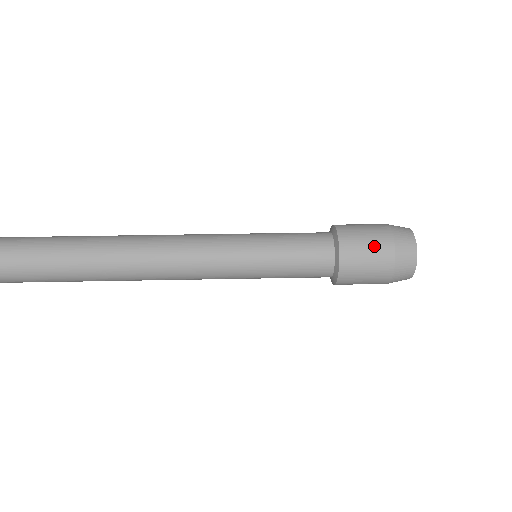
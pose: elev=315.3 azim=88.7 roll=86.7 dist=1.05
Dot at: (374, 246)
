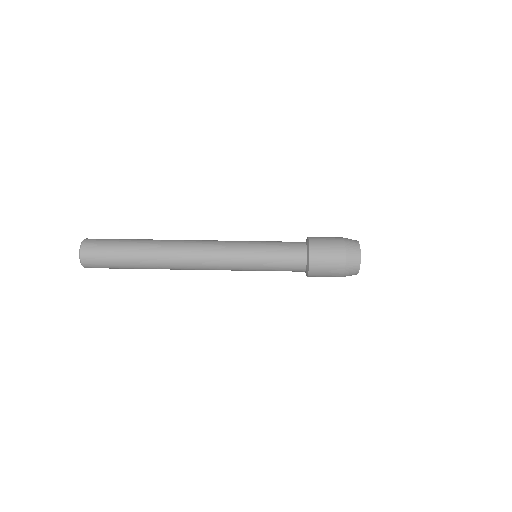
Dot at: (332, 257)
